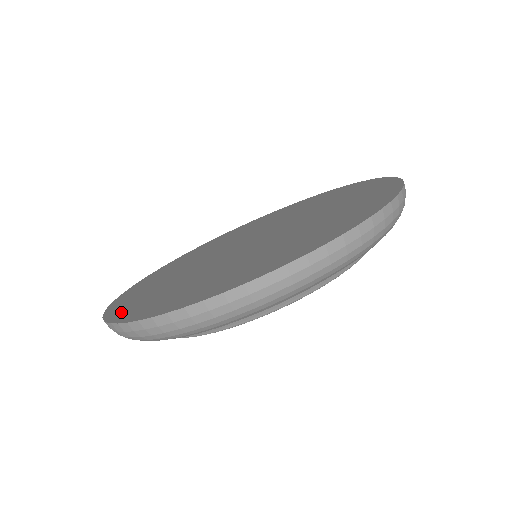
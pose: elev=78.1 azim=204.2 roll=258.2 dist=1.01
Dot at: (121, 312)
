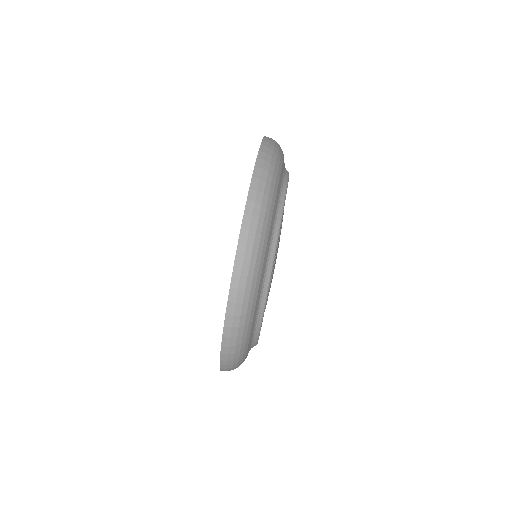
Dot at: occluded
